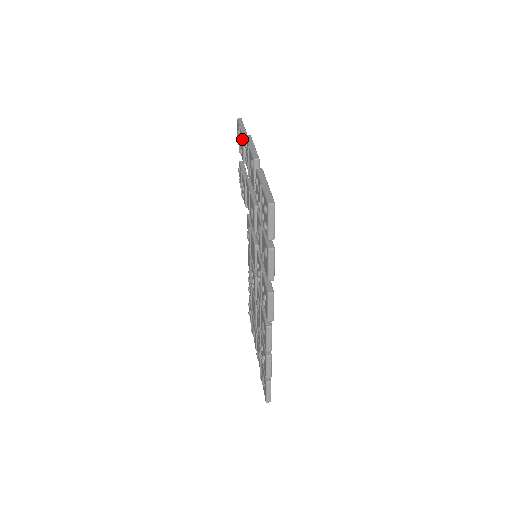
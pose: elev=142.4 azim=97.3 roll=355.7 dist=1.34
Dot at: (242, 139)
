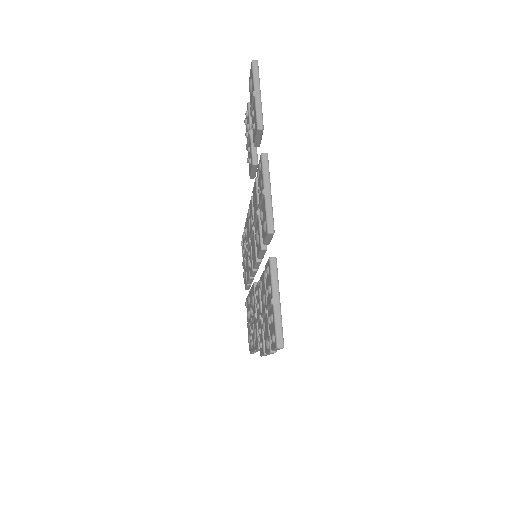
Dot at: (256, 127)
